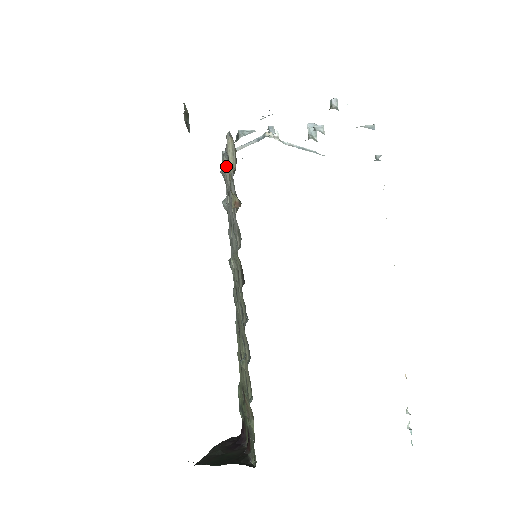
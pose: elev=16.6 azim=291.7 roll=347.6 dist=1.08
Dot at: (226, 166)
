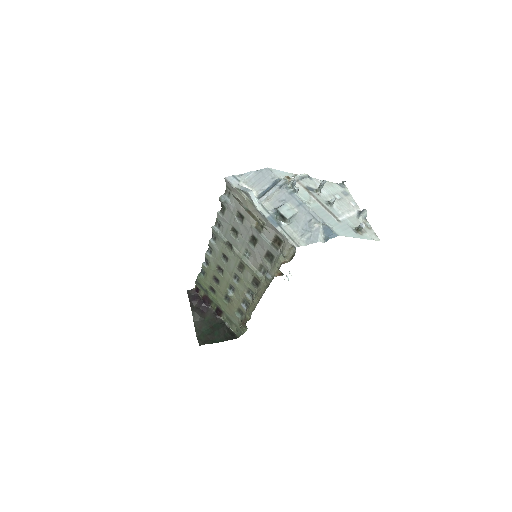
Dot at: (253, 212)
